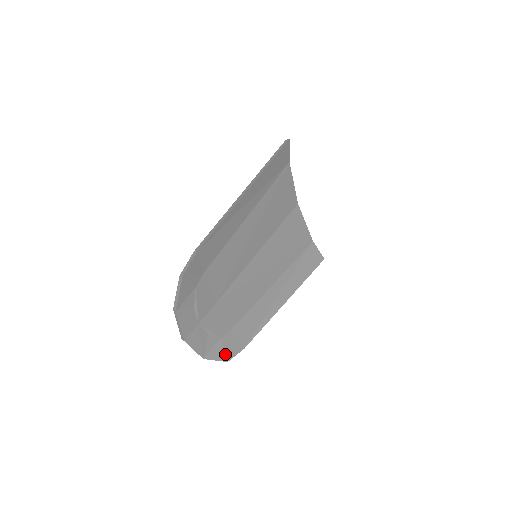
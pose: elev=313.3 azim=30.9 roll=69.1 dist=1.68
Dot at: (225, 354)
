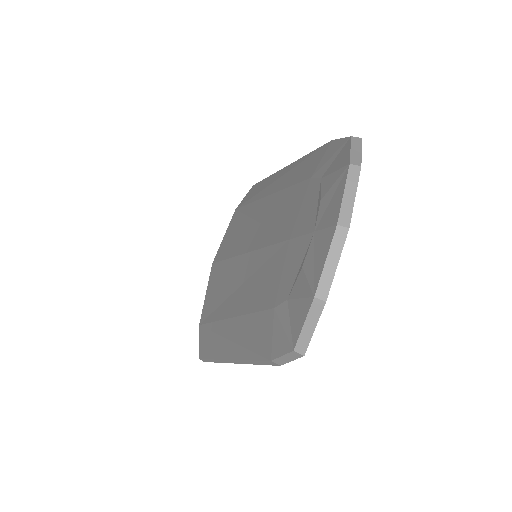
Dot at: occluded
